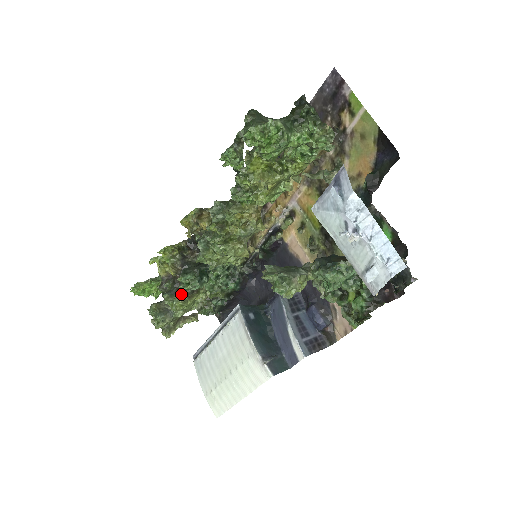
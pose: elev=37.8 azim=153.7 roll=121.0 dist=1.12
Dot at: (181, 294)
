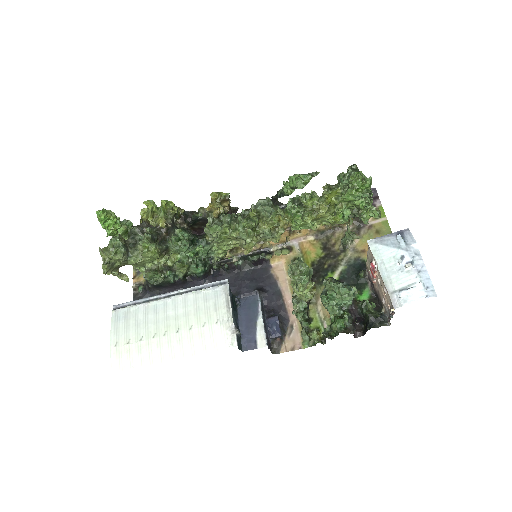
Dot at: occluded
